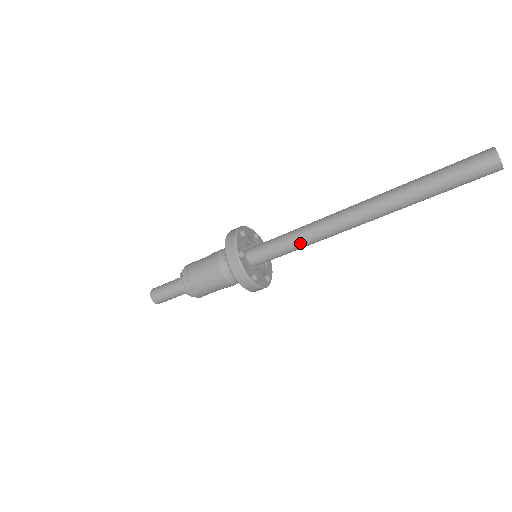
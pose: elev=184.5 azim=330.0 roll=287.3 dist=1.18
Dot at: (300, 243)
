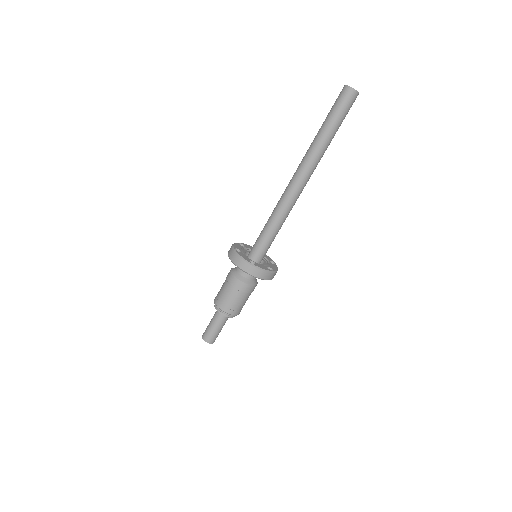
Dot at: (273, 221)
